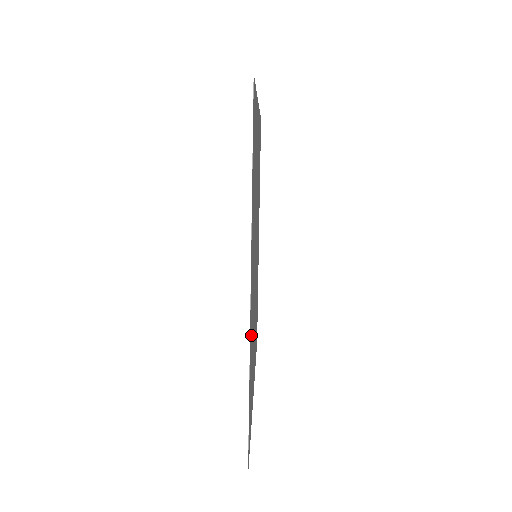
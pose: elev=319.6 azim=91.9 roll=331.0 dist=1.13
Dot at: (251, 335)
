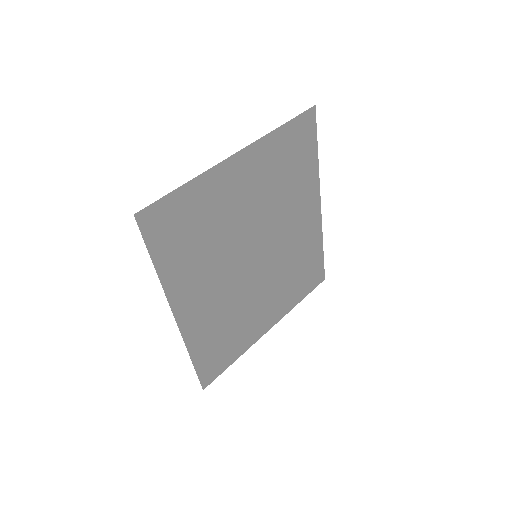
Dot at: (203, 328)
